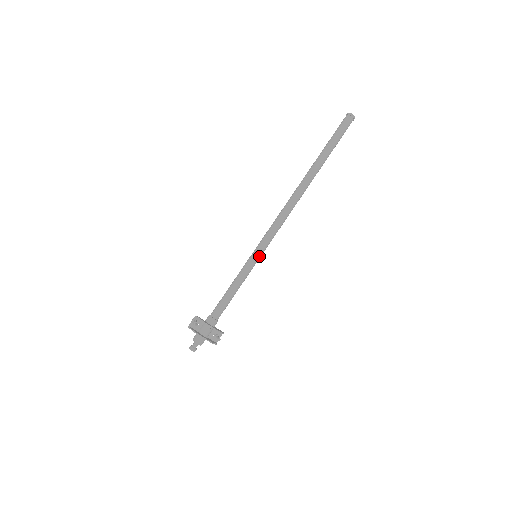
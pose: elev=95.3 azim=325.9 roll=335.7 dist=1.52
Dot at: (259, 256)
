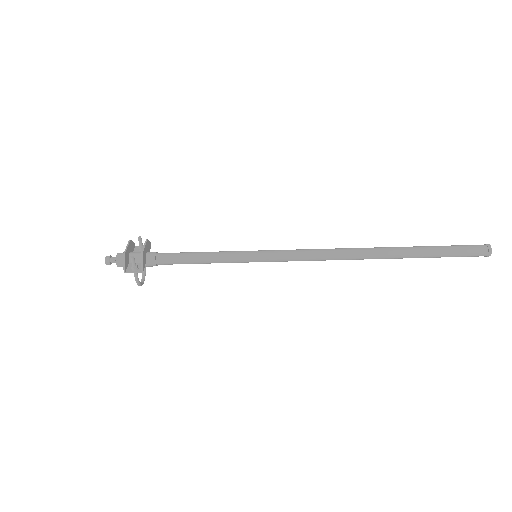
Dot at: (258, 253)
